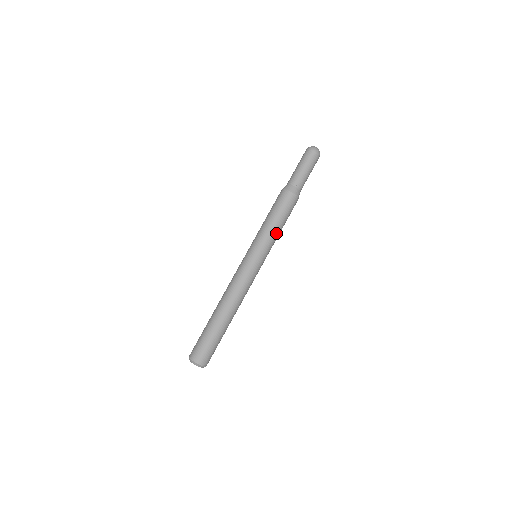
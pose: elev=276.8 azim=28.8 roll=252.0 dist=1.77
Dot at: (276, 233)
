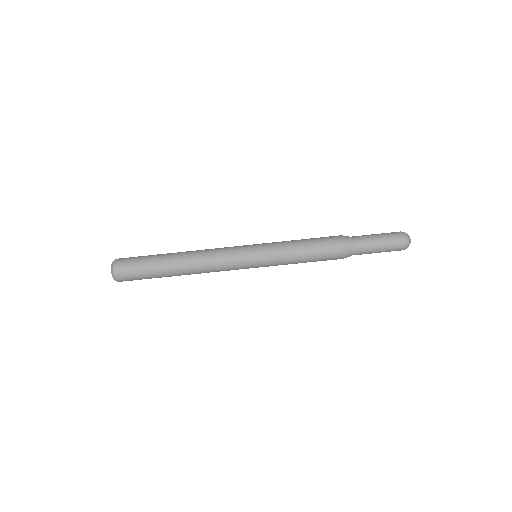
Dot at: occluded
